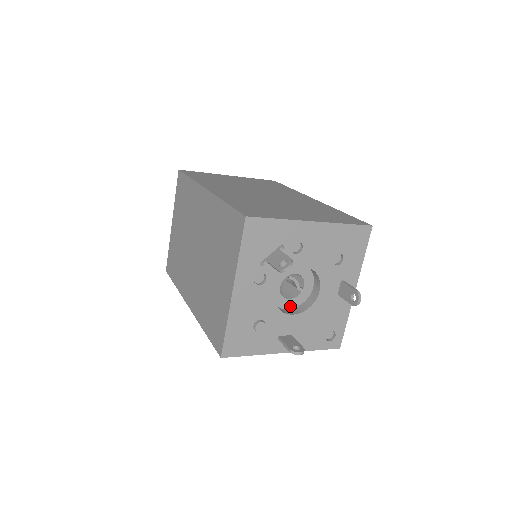
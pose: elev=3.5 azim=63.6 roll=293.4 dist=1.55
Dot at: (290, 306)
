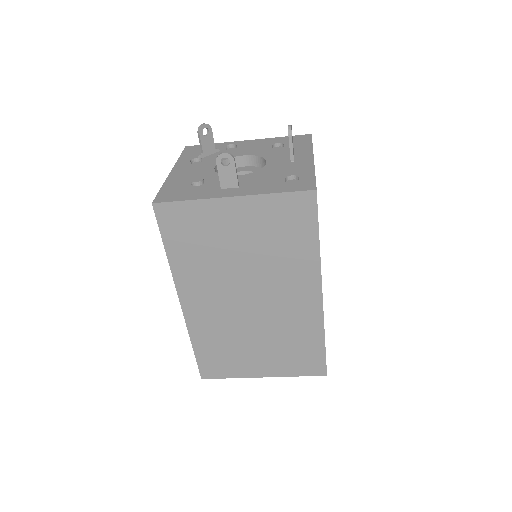
Dot at: occluded
